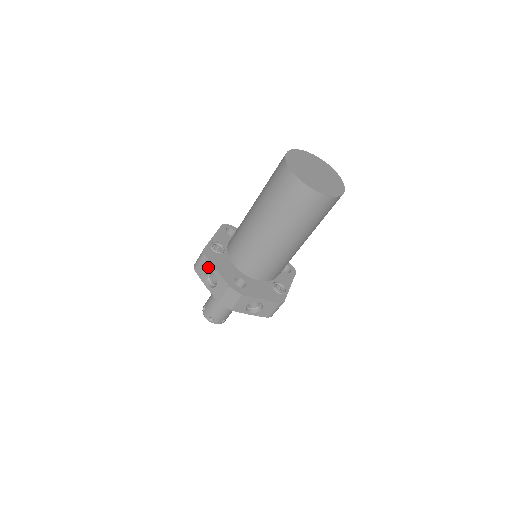
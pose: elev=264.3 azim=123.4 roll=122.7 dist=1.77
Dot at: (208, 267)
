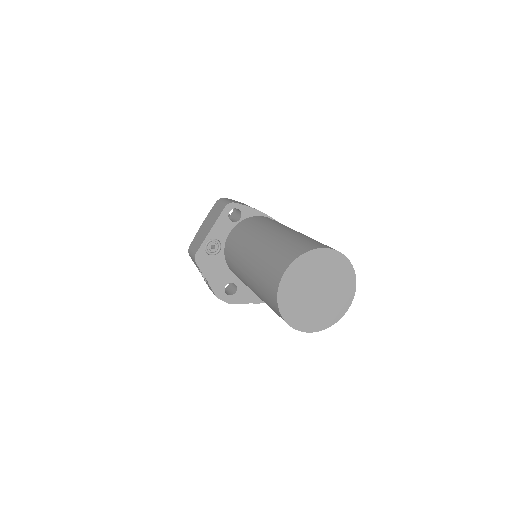
Dot at: (199, 269)
